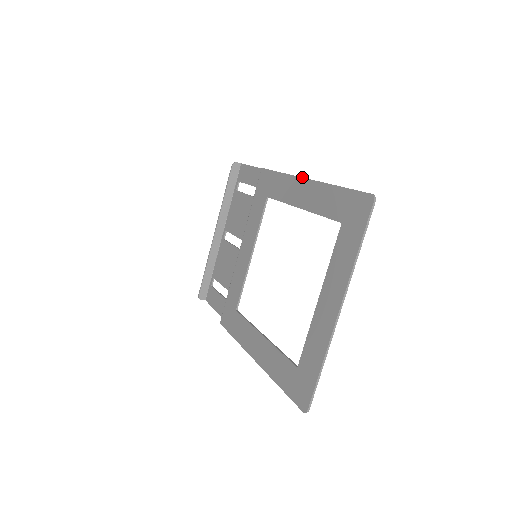
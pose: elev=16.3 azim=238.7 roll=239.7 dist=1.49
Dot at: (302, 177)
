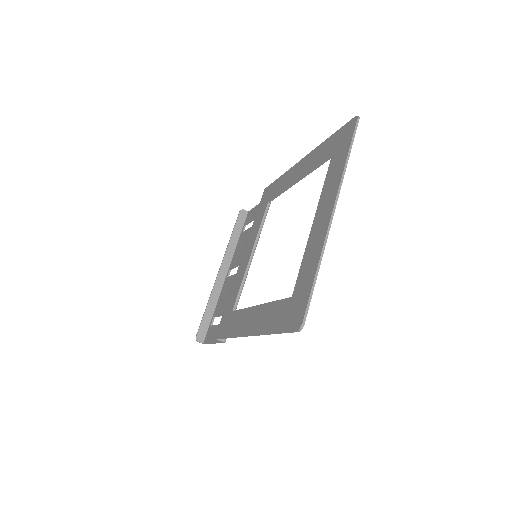
Dot at: occluded
